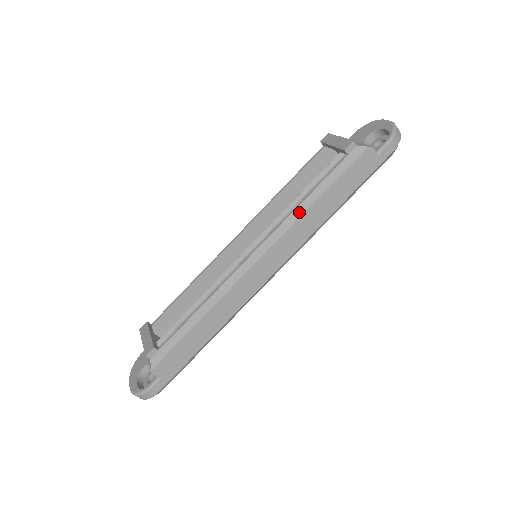
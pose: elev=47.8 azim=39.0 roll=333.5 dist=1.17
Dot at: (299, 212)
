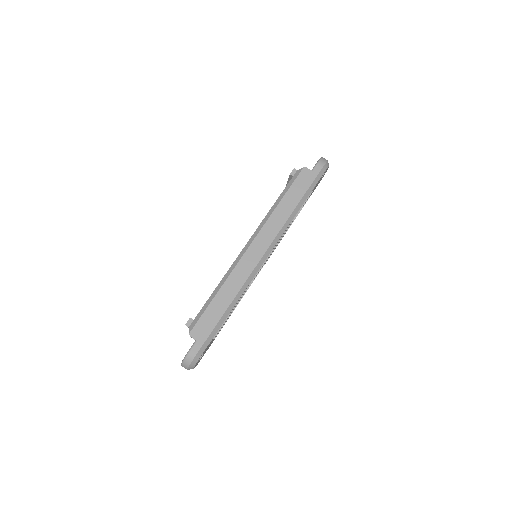
Dot at: (270, 213)
